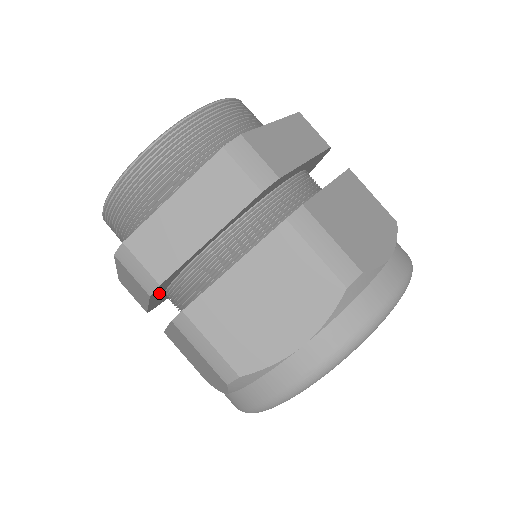
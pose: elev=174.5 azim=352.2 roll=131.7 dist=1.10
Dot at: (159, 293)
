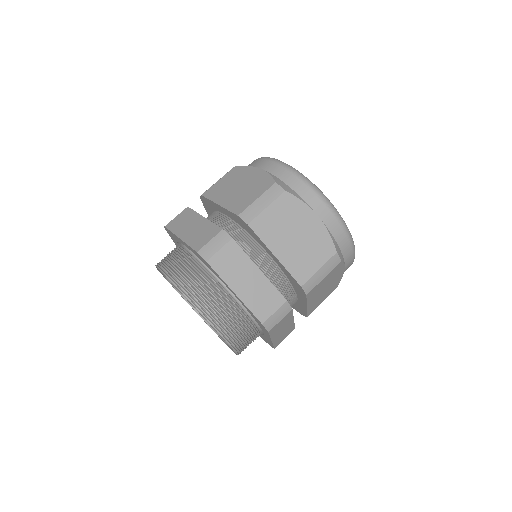
Dot at: occluded
